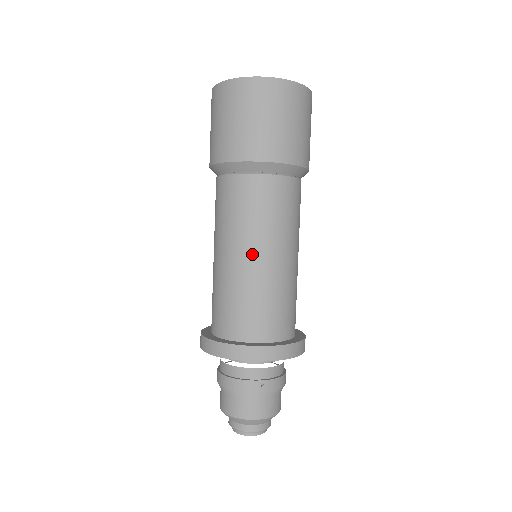
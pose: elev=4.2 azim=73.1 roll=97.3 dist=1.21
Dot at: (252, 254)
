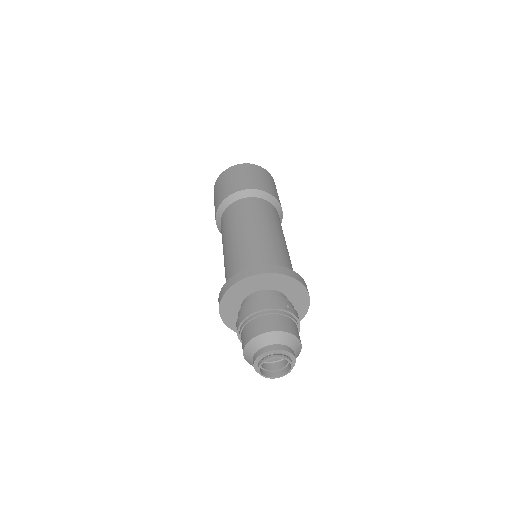
Dot at: (265, 229)
